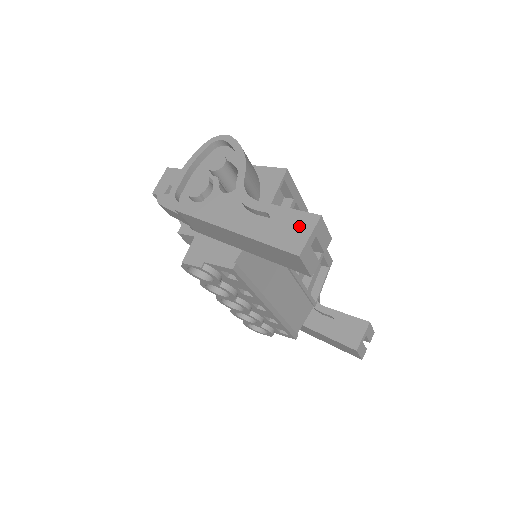
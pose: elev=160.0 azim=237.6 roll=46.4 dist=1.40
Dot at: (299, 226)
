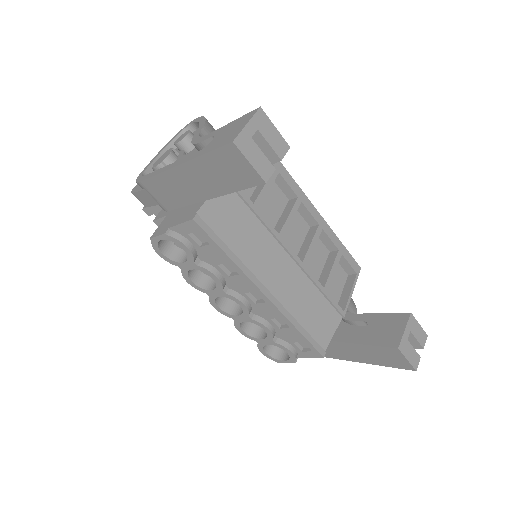
Dot at: (238, 125)
